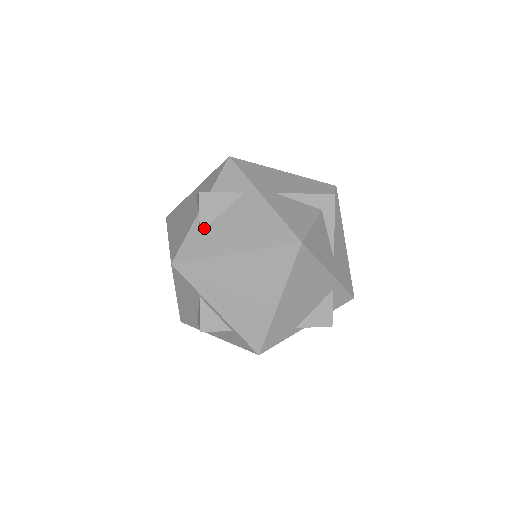
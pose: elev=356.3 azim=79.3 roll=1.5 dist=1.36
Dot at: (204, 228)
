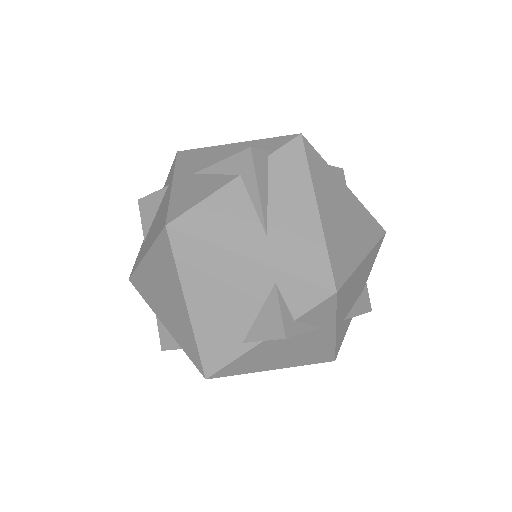
Dot at: (146, 236)
